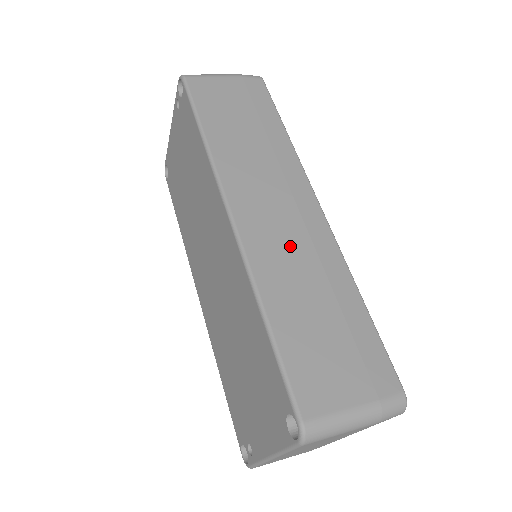
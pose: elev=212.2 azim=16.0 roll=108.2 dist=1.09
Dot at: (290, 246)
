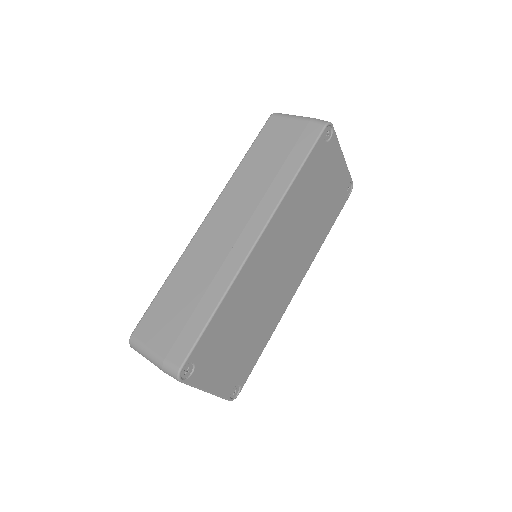
Dot at: (213, 252)
